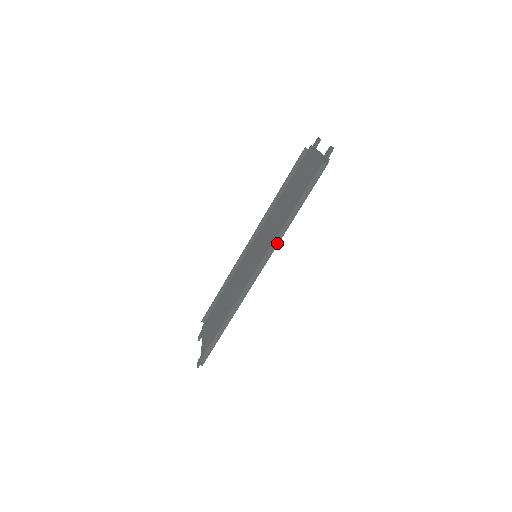
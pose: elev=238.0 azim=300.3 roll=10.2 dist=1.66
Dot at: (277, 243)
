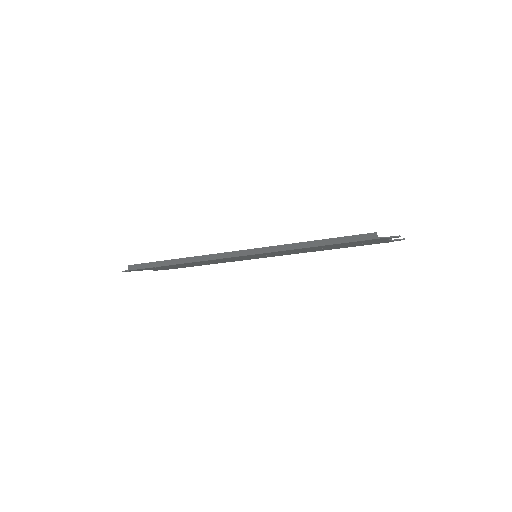
Dot at: (275, 250)
